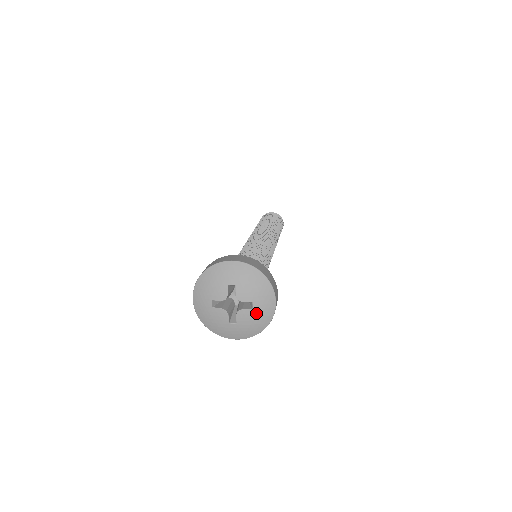
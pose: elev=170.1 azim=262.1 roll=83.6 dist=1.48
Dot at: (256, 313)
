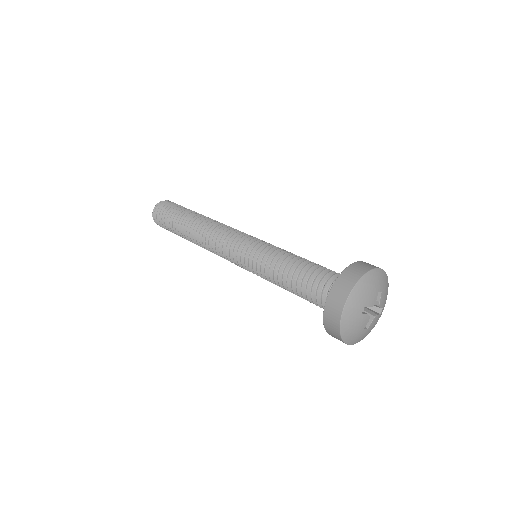
Dot at: occluded
